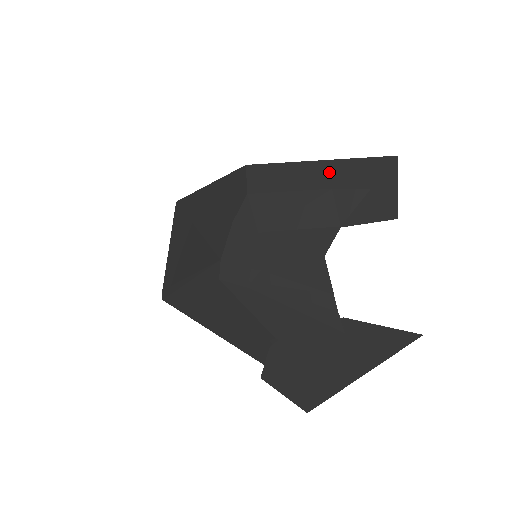
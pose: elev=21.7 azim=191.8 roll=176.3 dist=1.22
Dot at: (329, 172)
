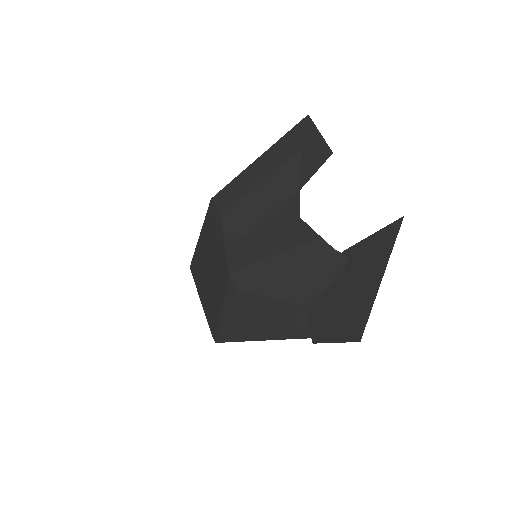
Dot at: (268, 160)
